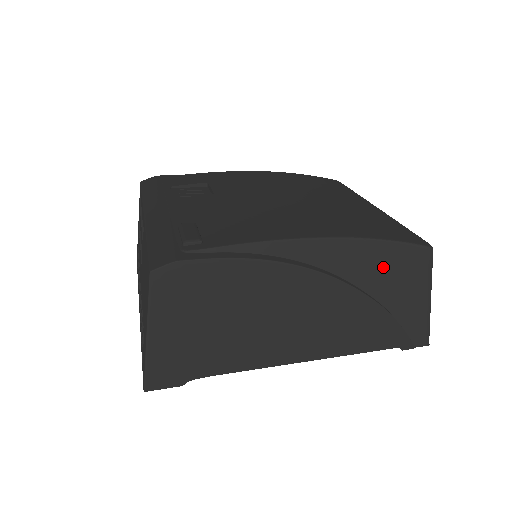
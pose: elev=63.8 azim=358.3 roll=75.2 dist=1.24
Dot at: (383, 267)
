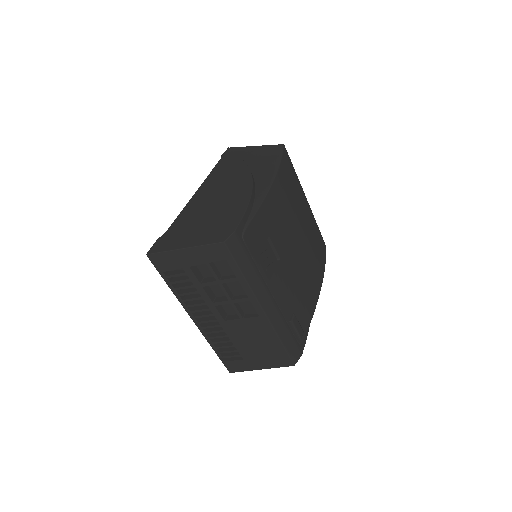
Dot at: occluded
